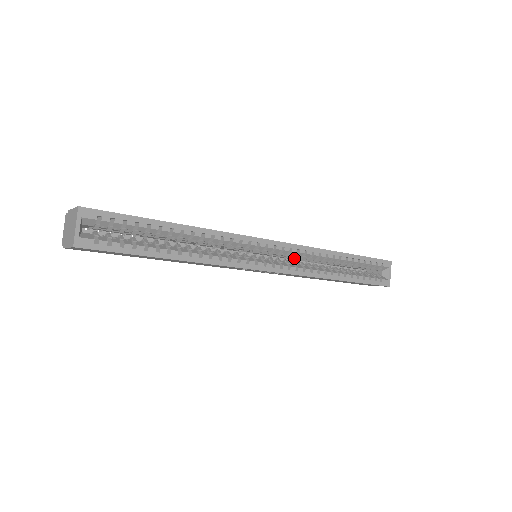
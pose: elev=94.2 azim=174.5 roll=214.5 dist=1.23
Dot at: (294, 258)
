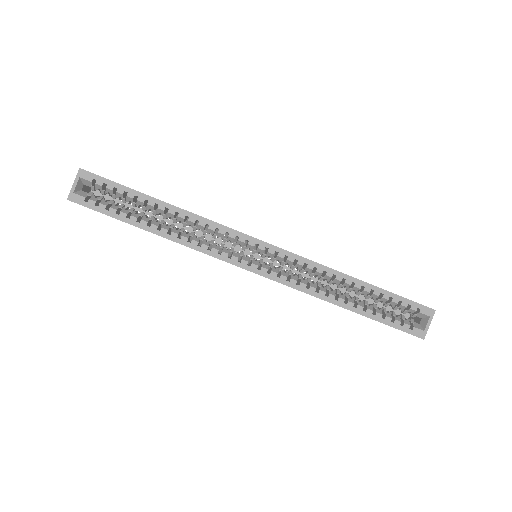
Dot at: (291, 268)
